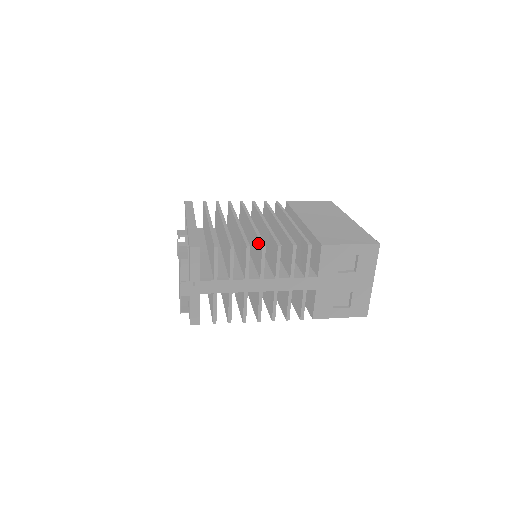
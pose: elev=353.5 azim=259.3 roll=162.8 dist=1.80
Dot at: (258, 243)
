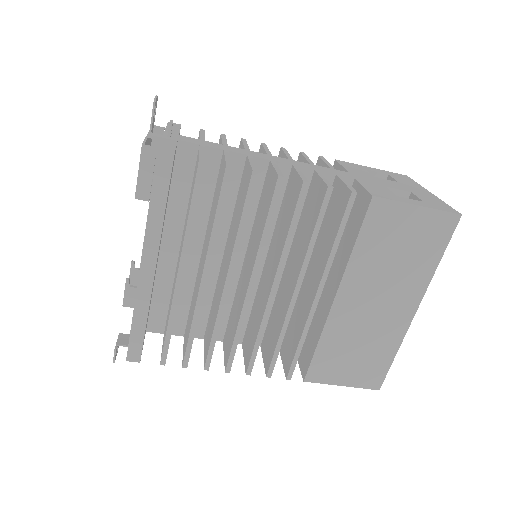
Dot at: occluded
